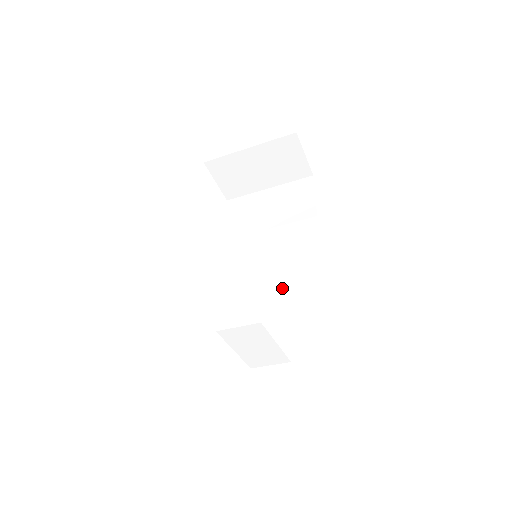
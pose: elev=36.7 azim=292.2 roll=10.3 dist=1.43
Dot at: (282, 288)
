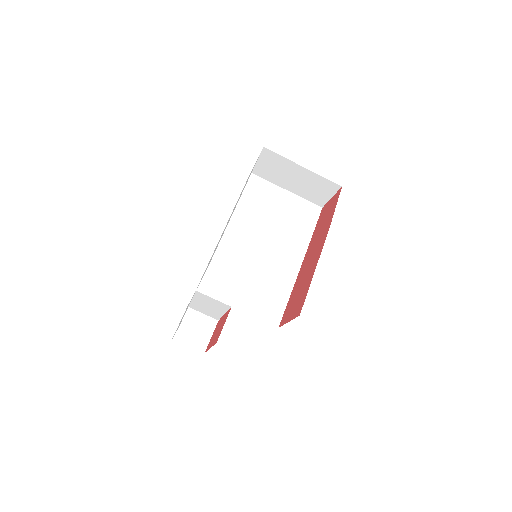
Dot at: (258, 290)
